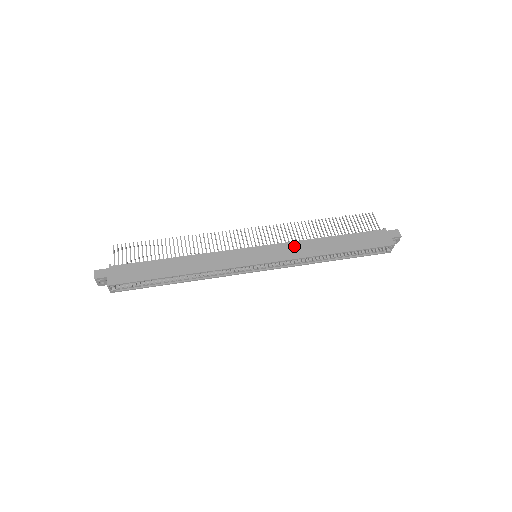
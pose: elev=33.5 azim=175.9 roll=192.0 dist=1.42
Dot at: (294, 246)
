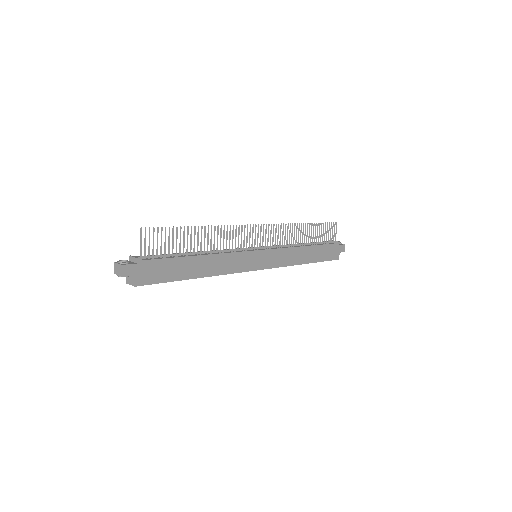
Dot at: (286, 253)
